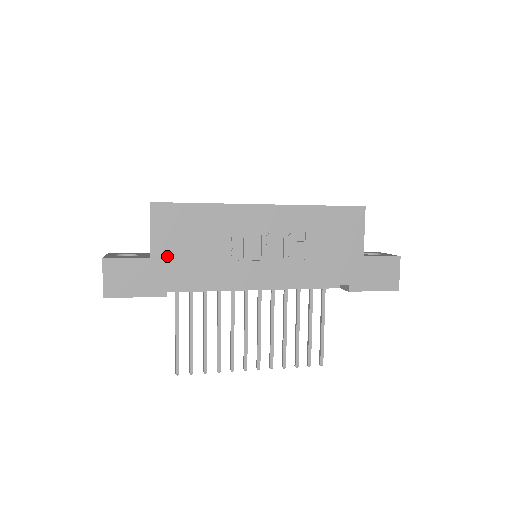
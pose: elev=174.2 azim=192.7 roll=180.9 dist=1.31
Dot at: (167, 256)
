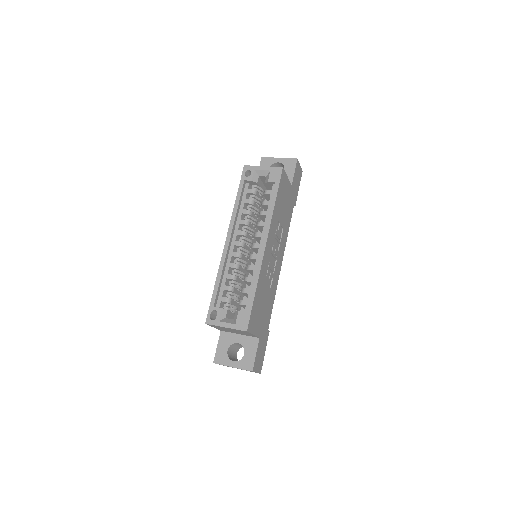
Dot at: (262, 326)
